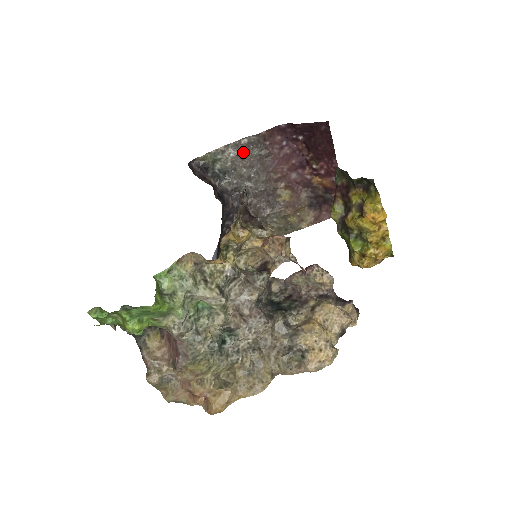
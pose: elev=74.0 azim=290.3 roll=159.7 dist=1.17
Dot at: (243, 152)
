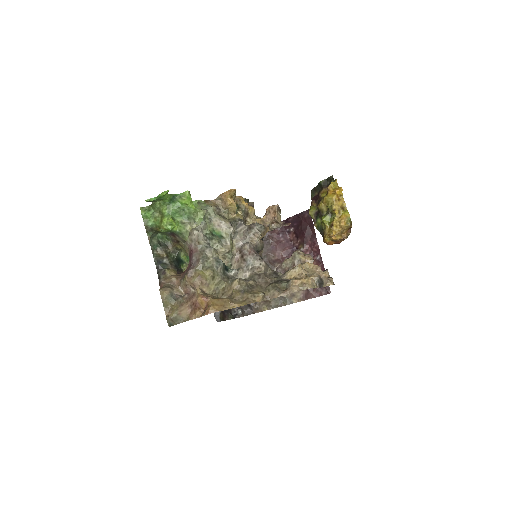
Dot at: occluded
